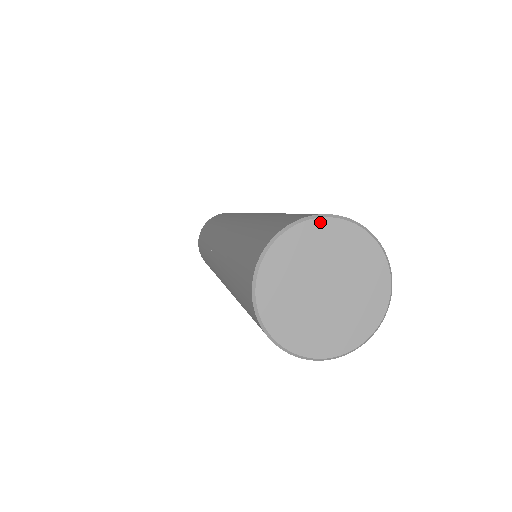
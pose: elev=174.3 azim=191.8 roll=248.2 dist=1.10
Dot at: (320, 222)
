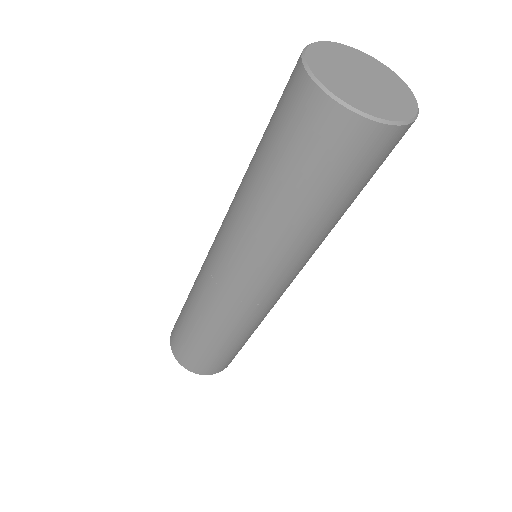
Dot at: (341, 45)
